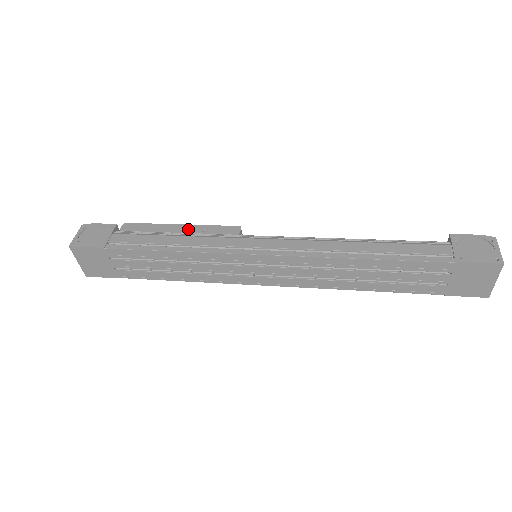
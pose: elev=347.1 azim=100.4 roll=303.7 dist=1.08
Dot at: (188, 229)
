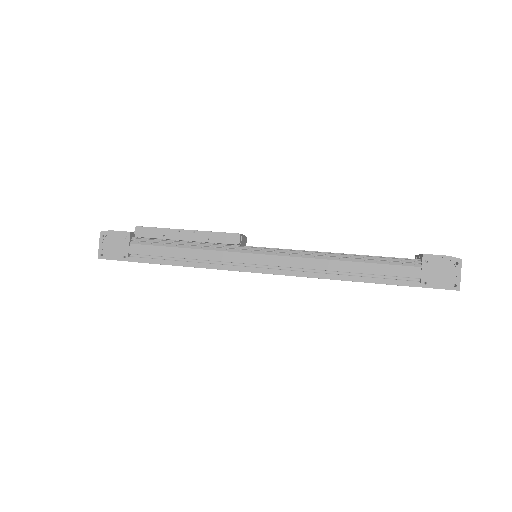
Dot at: (194, 236)
